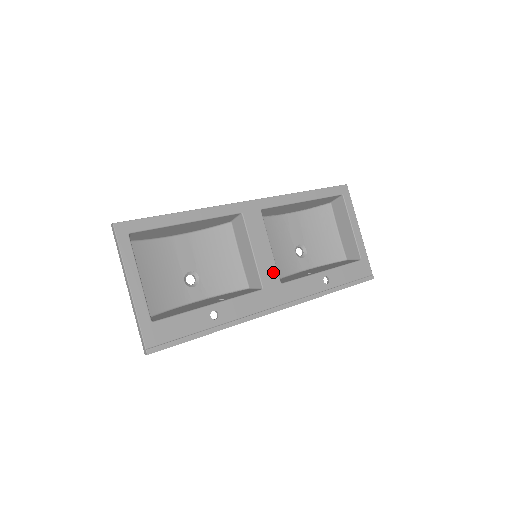
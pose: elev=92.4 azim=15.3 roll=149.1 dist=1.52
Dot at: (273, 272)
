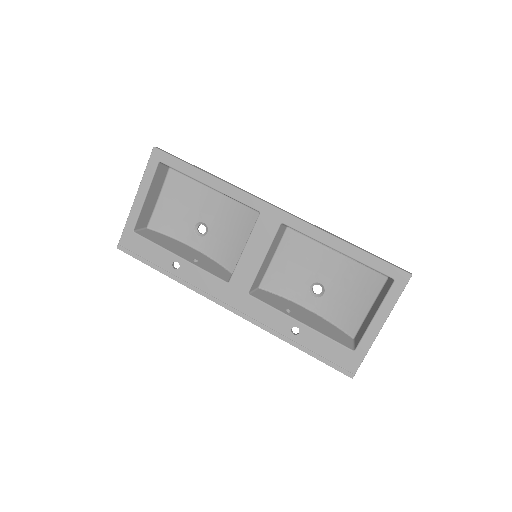
Dot at: (248, 279)
